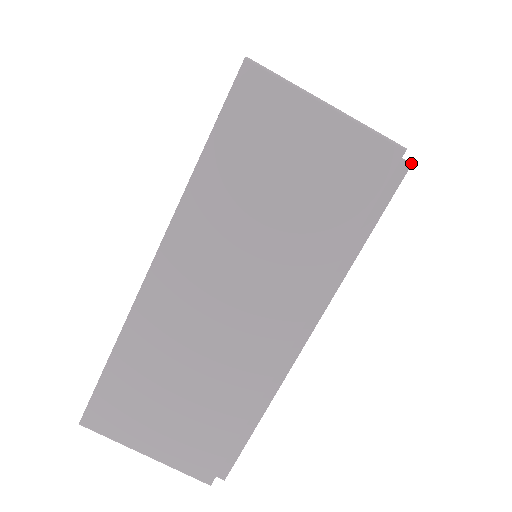
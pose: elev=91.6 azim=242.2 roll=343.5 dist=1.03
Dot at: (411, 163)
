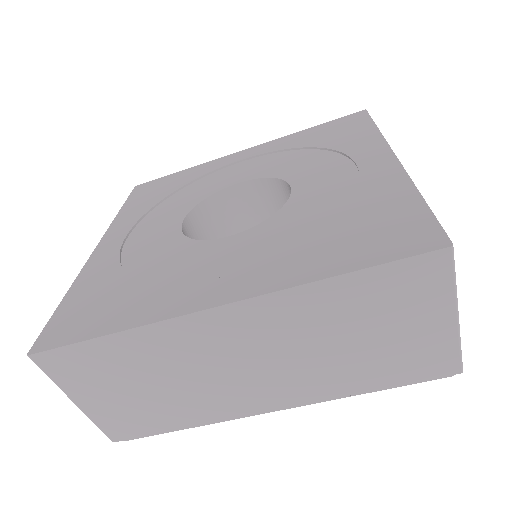
Dot at: occluded
